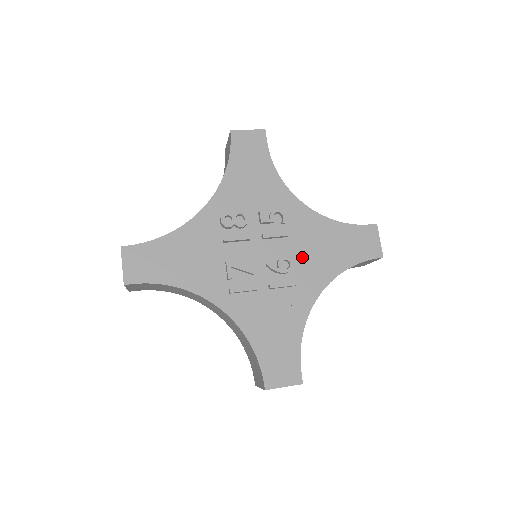
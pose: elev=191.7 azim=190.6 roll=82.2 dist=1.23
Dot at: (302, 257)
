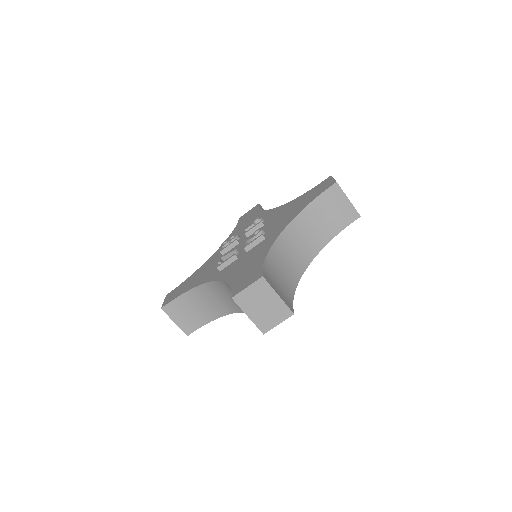
Dot at: (273, 225)
